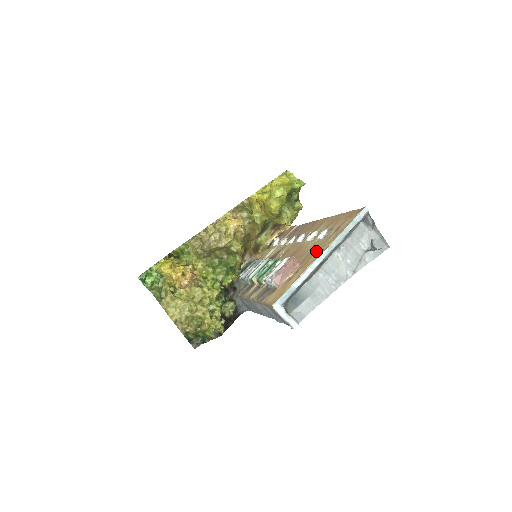
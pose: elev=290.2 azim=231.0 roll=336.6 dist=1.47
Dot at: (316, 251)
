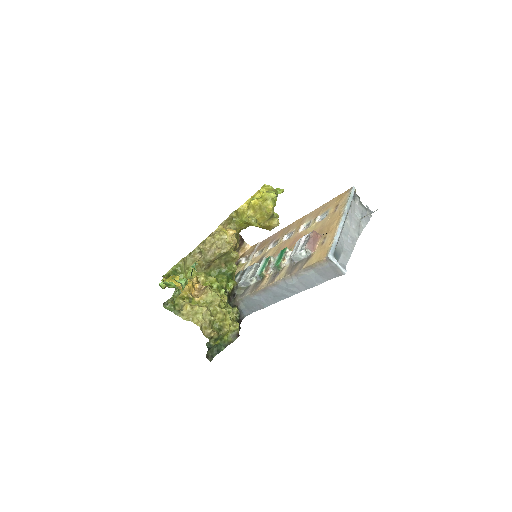
Dot at: (329, 223)
